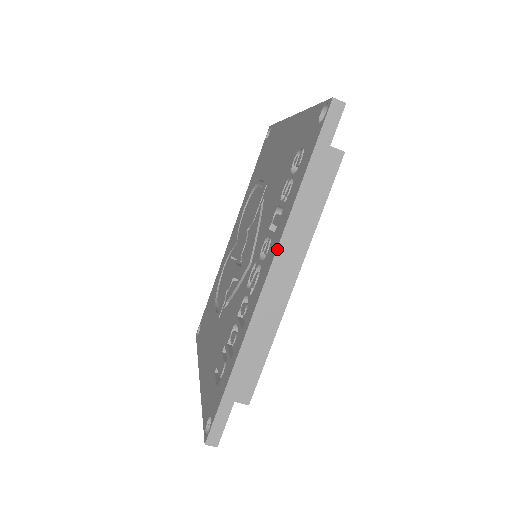
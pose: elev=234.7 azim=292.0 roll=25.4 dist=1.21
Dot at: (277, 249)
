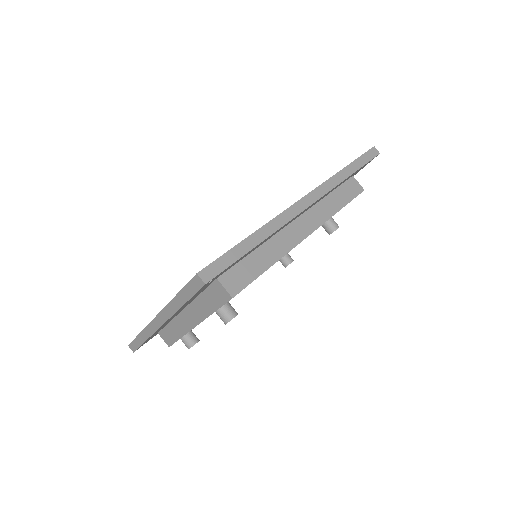
Dot at: (318, 186)
